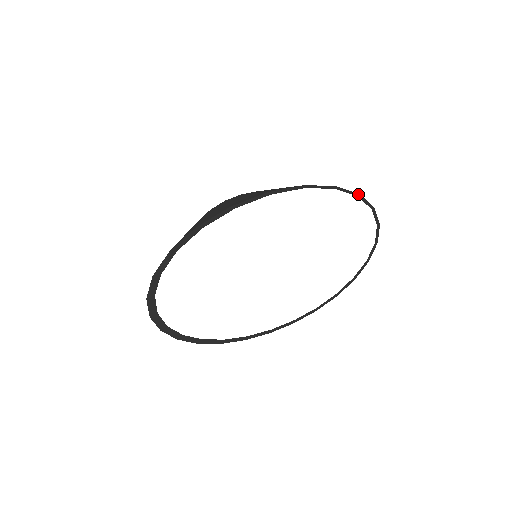
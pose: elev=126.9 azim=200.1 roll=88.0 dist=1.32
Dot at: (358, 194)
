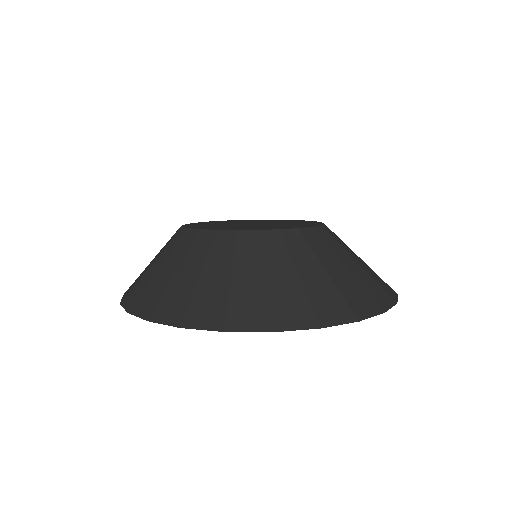
Dot at: (356, 321)
